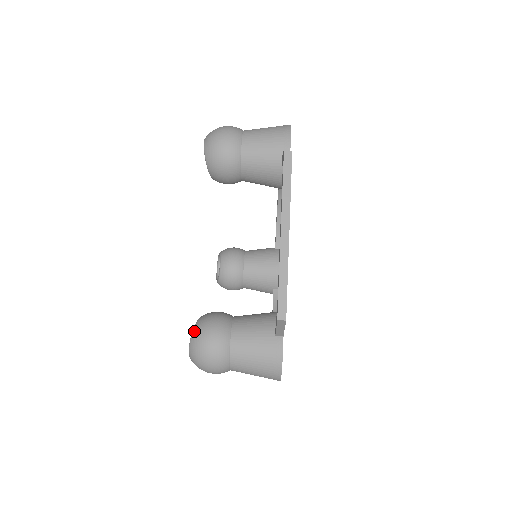
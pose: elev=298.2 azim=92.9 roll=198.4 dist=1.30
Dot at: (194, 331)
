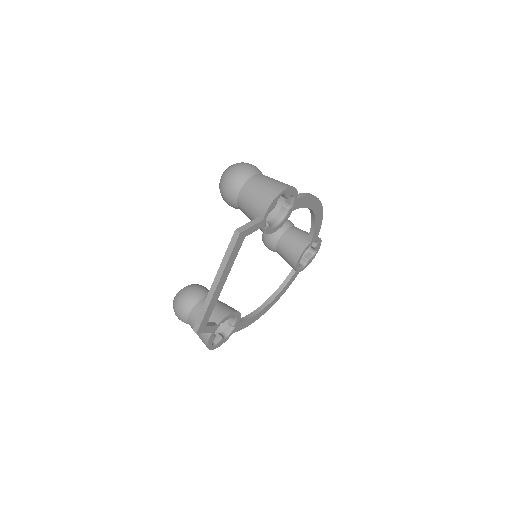
Dot at: (177, 294)
